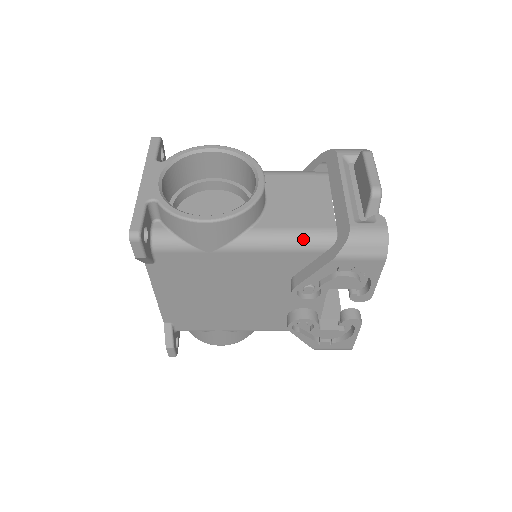
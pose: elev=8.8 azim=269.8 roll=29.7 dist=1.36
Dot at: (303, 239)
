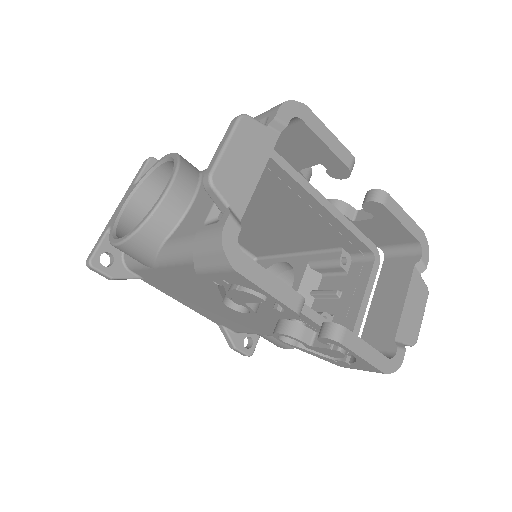
Dot at: occluded
